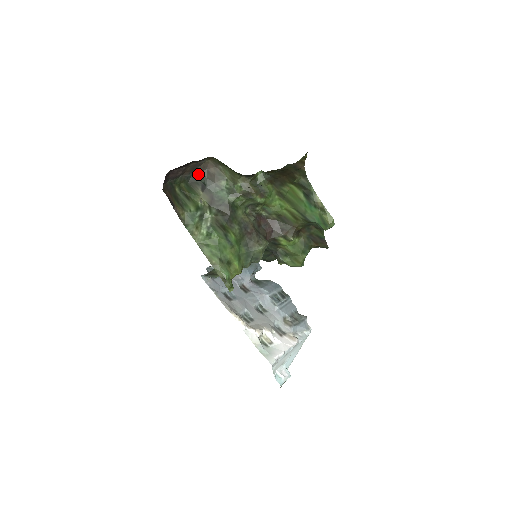
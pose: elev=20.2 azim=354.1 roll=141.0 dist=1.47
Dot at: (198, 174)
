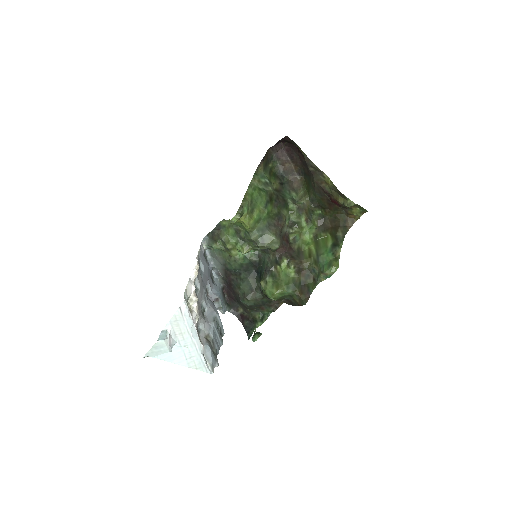
Dot at: (286, 179)
